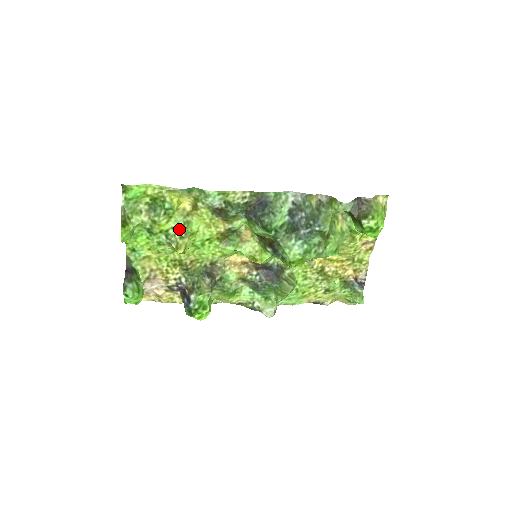
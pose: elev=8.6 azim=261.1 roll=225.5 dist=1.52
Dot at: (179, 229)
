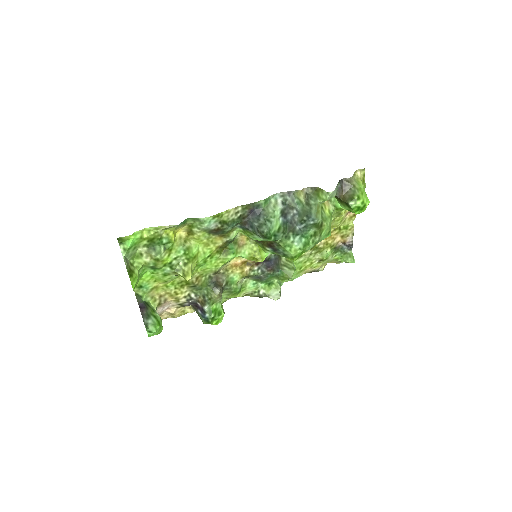
Dot at: (181, 257)
